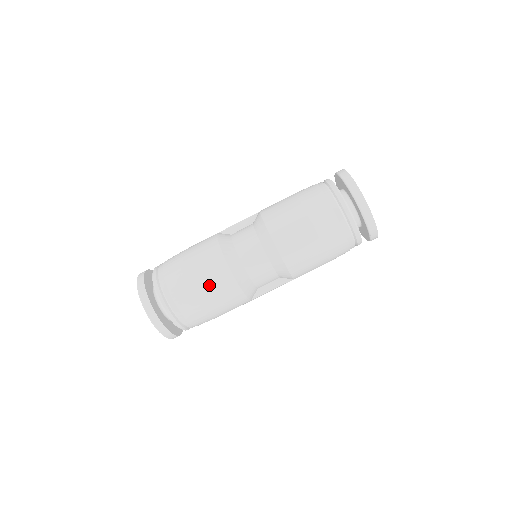
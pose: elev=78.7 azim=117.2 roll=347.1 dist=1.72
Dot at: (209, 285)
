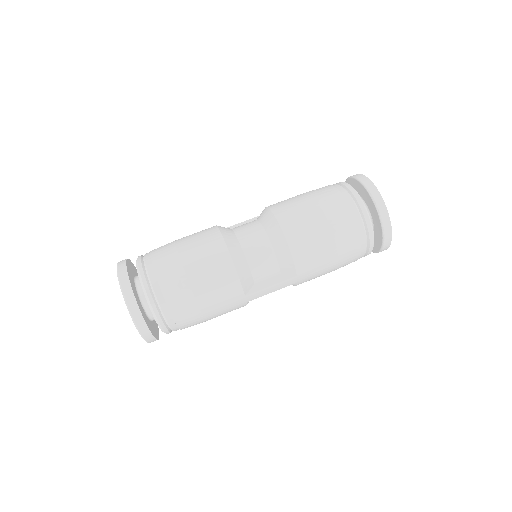
Dot at: (199, 257)
